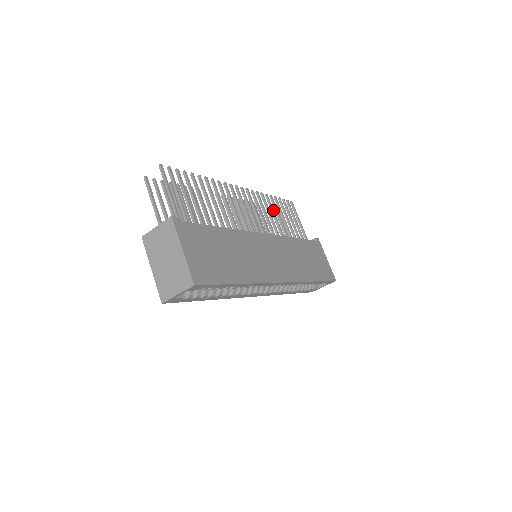
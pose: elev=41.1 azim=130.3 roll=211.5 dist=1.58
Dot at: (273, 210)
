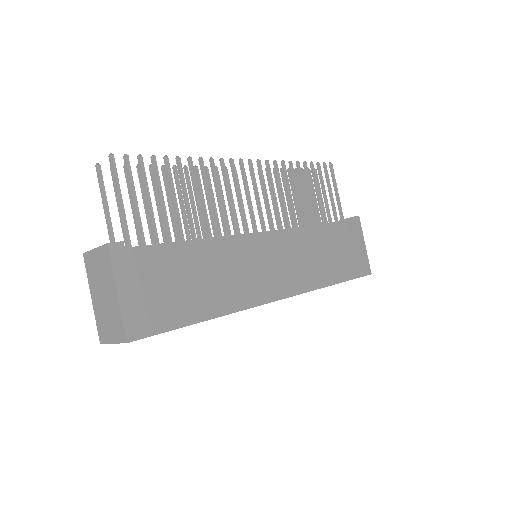
Dot at: (296, 185)
